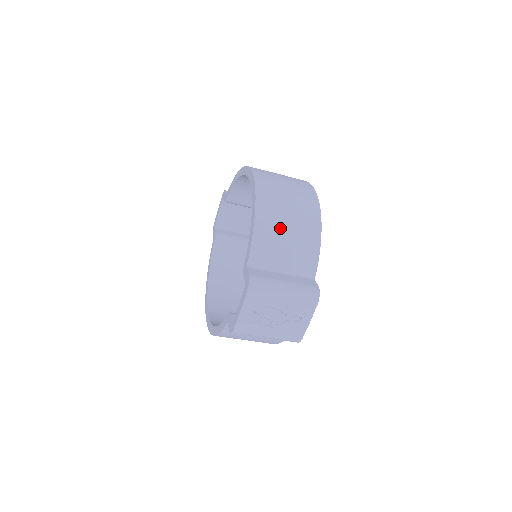
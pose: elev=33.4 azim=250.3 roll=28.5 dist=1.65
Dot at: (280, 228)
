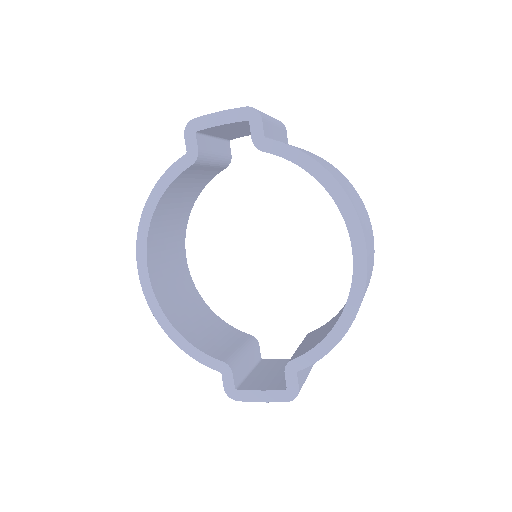
Dot at: occluded
